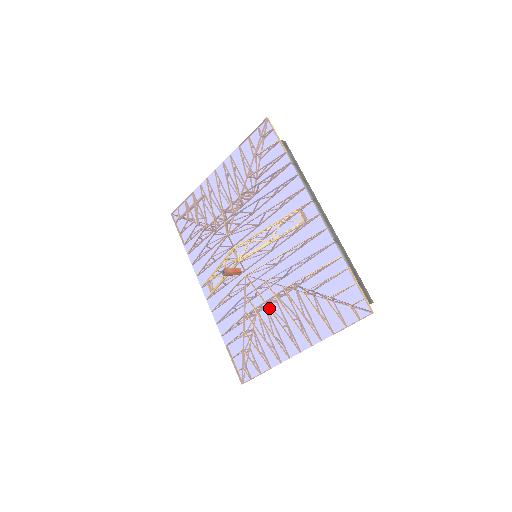
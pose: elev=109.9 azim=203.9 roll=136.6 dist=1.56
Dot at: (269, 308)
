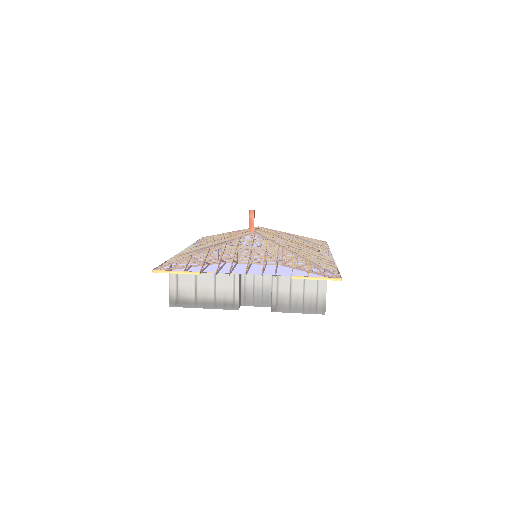
Dot at: (252, 248)
